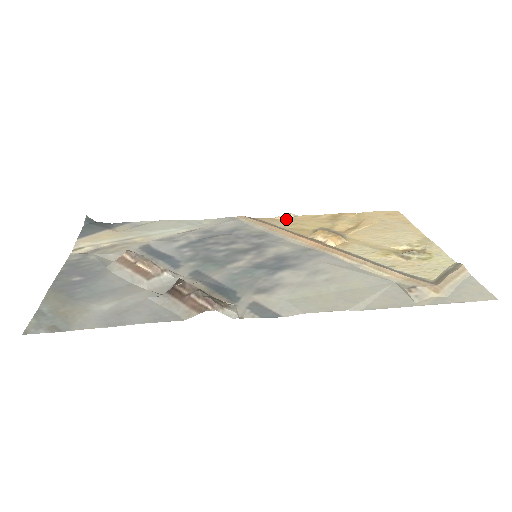
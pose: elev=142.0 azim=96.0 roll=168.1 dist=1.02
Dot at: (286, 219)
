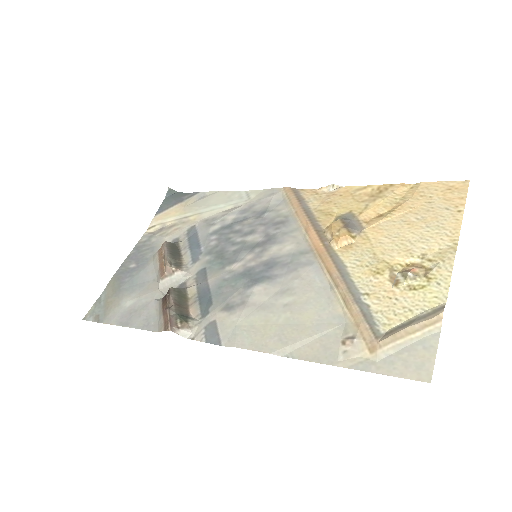
Dot at: (327, 192)
